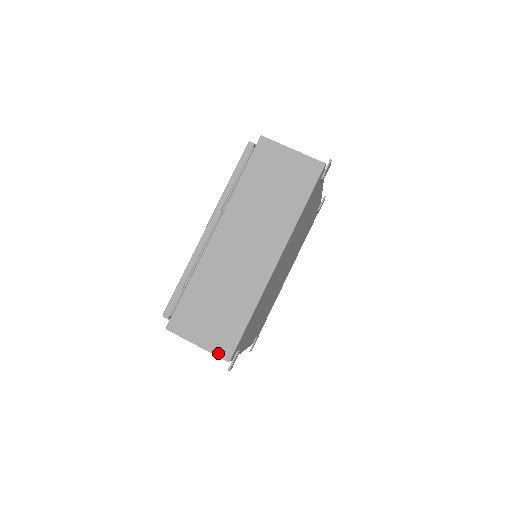
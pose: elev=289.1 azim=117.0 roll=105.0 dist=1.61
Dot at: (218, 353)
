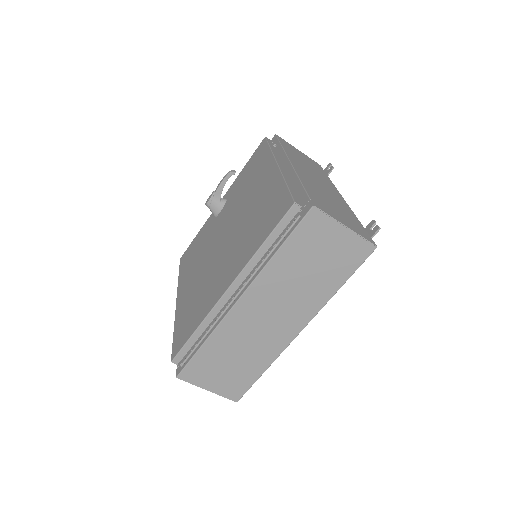
Dot at: (227, 396)
